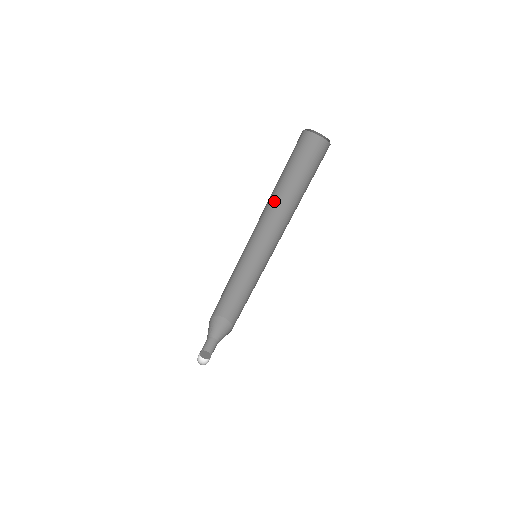
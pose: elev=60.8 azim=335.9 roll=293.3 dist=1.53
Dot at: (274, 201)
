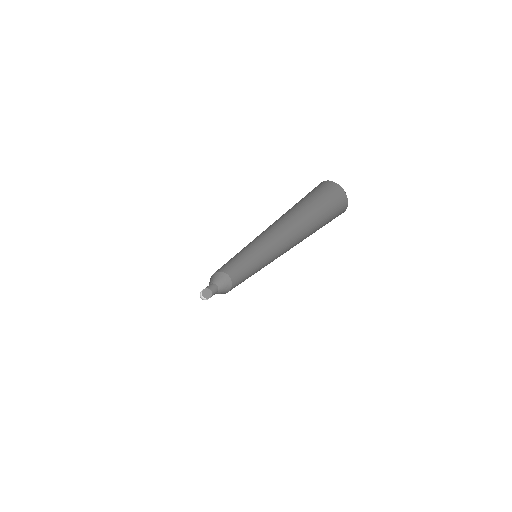
Dot at: (279, 220)
